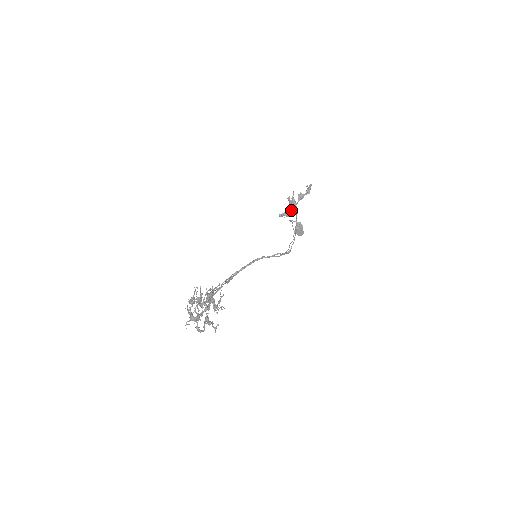
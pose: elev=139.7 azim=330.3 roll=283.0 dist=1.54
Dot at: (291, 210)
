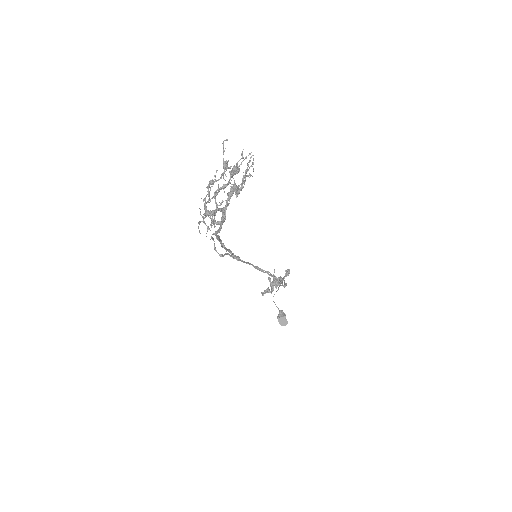
Dot at: occluded
